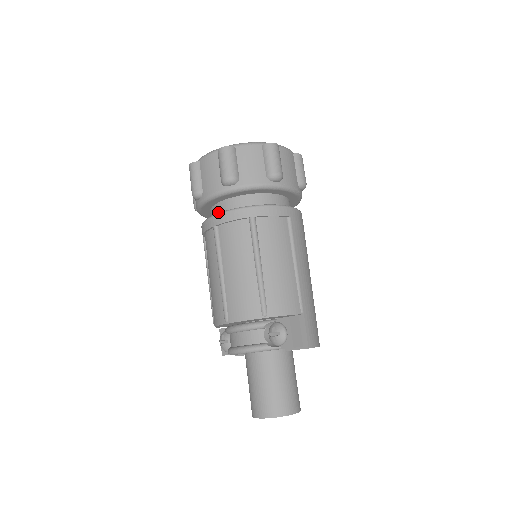
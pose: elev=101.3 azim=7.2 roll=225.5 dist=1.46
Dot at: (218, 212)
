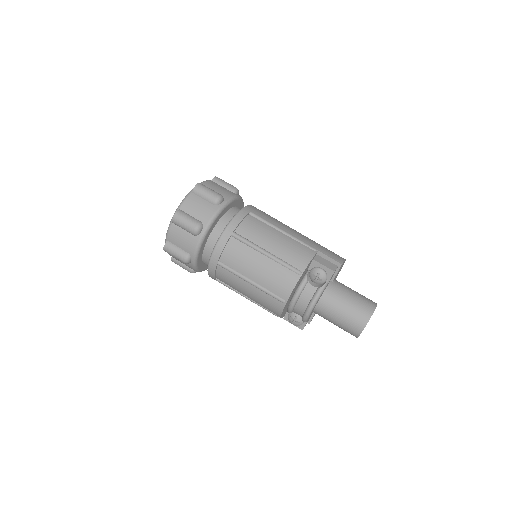
Dot at: (209, 255)
